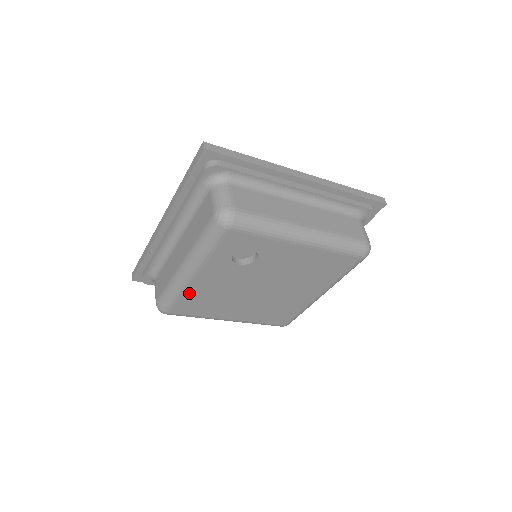
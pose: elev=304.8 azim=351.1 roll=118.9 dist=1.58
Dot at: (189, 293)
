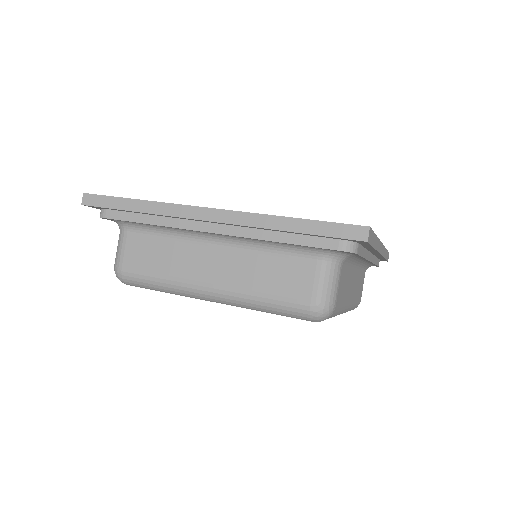
Dot at: occluded
